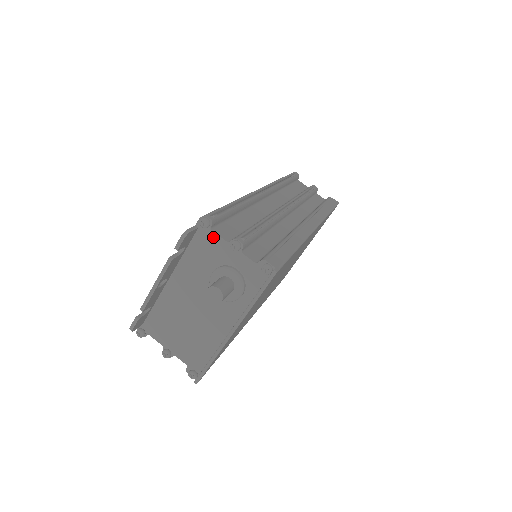
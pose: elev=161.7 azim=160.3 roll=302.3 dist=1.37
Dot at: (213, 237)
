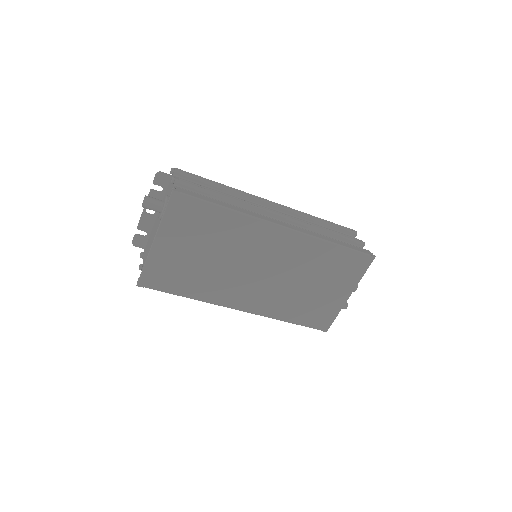
Dot at: occluded
